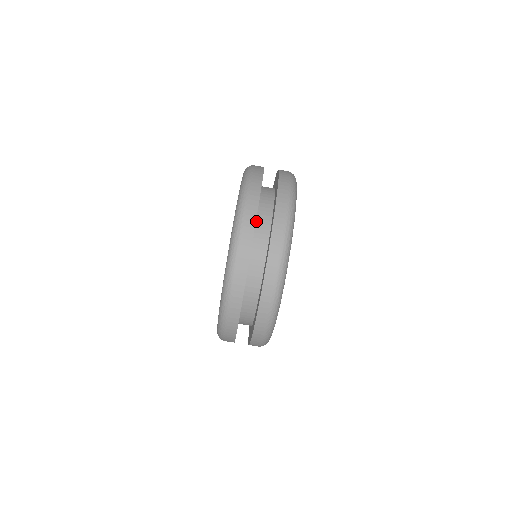
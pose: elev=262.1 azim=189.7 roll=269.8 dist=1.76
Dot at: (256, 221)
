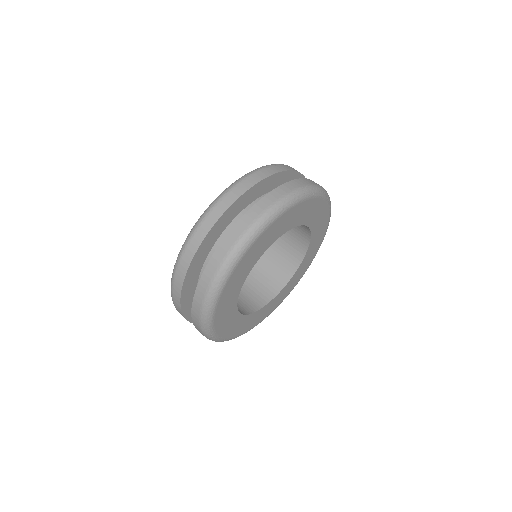
Dot at: (220, 237)
